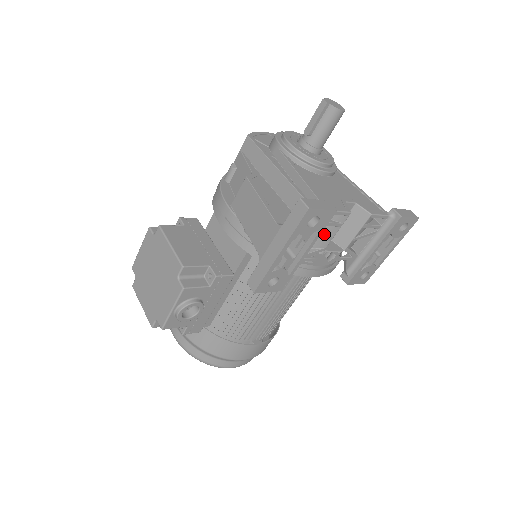
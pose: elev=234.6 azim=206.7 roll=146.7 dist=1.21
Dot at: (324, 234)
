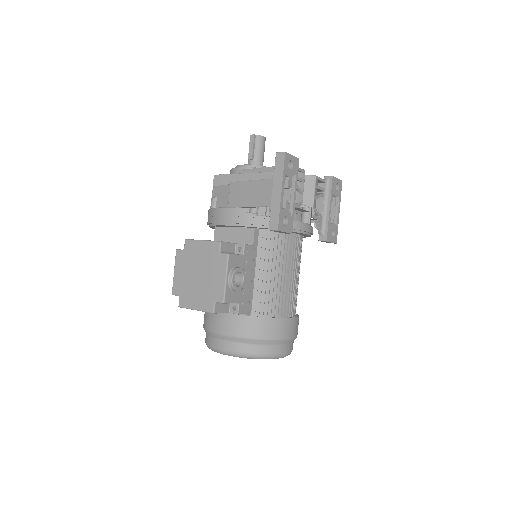
Dot at: (298, 187)
